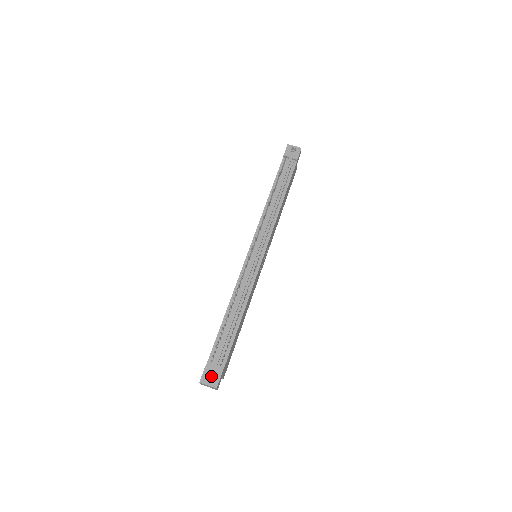
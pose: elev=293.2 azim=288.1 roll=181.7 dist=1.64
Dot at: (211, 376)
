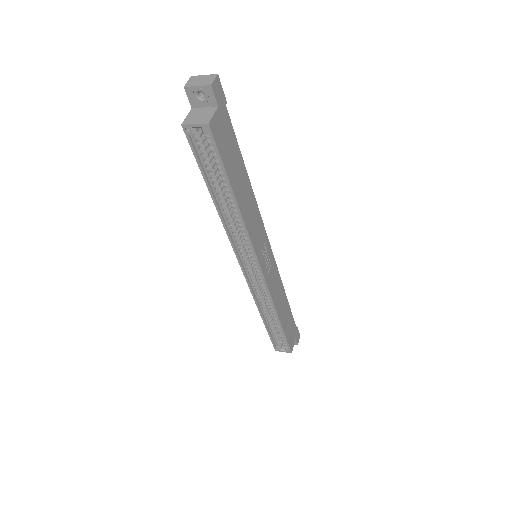
Dot at: occluded
